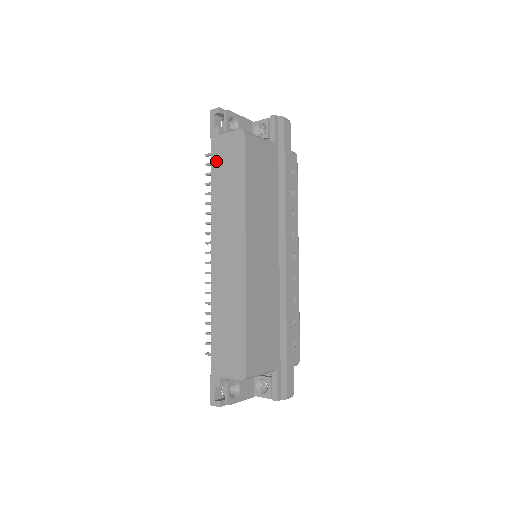
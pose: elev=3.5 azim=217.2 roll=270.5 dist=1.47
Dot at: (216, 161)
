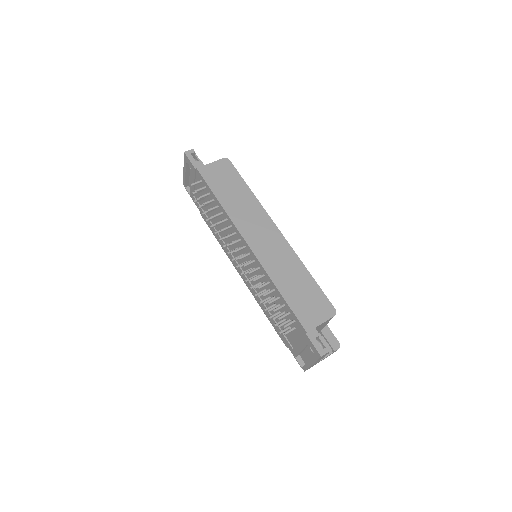
Dot at: (212, 182)
